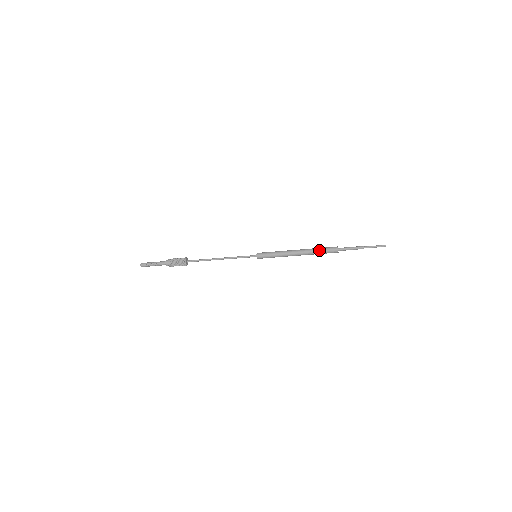
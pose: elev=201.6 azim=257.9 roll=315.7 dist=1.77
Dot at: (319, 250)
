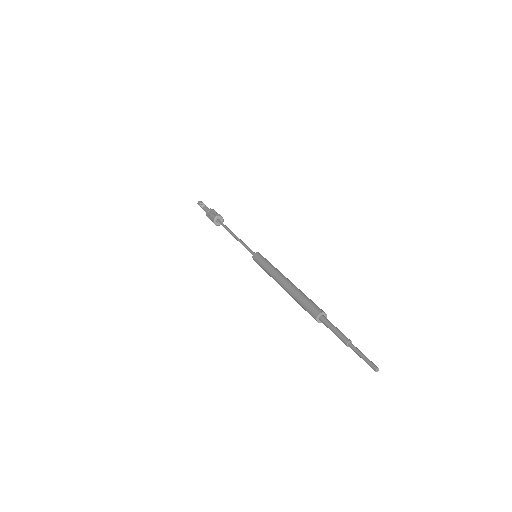
Dot at: (300, 305)
